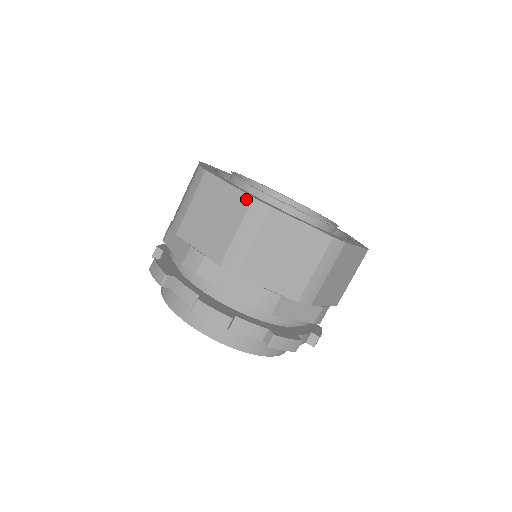
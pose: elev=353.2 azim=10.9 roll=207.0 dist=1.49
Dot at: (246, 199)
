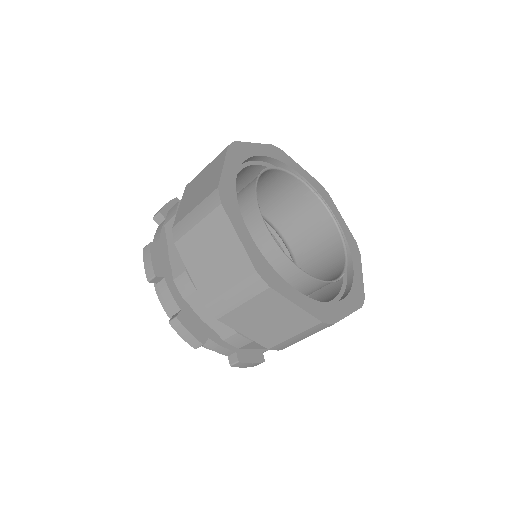
Dot at: (314, 321)
